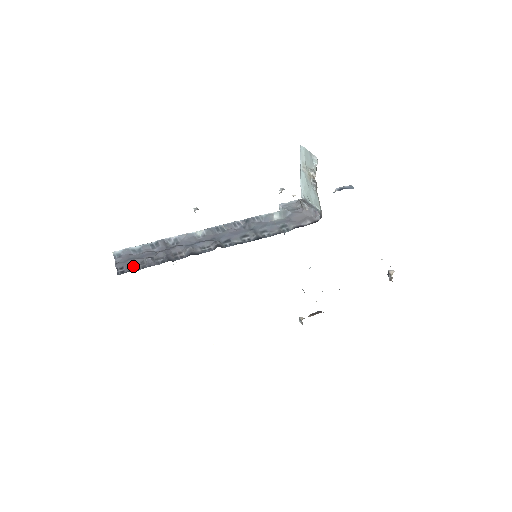
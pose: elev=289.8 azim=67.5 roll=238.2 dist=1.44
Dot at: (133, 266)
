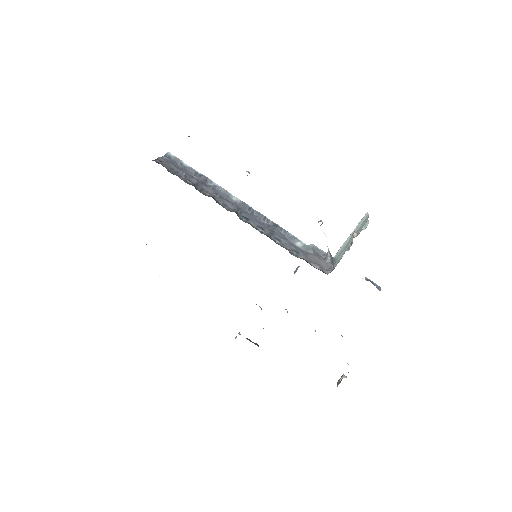
Dot at: (169, 167)
